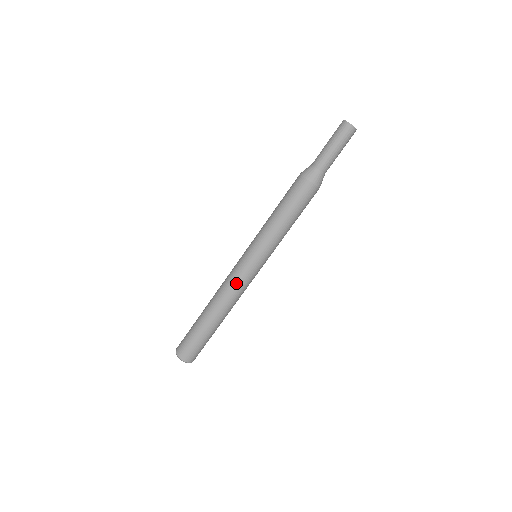
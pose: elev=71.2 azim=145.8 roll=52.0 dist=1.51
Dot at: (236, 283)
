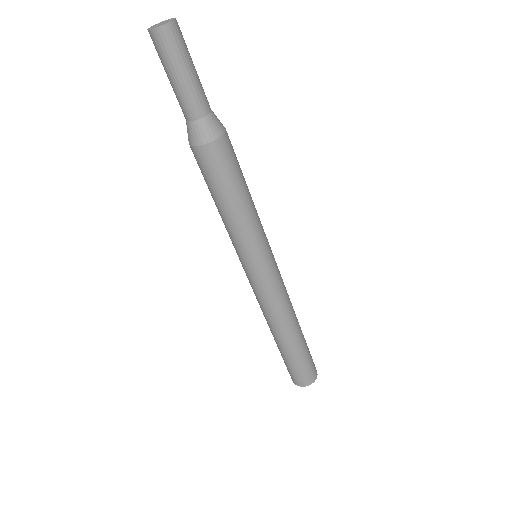
Dot at: (267, 300)
